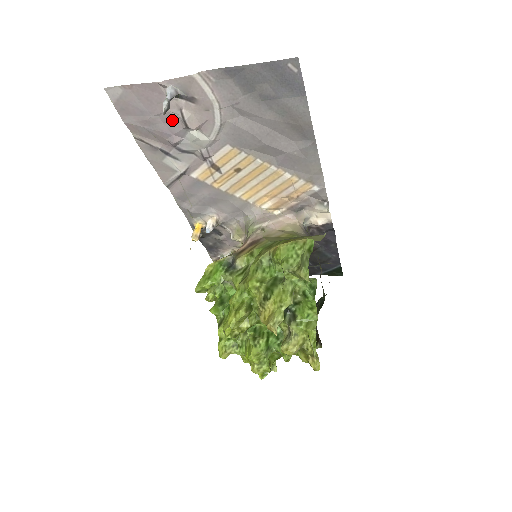
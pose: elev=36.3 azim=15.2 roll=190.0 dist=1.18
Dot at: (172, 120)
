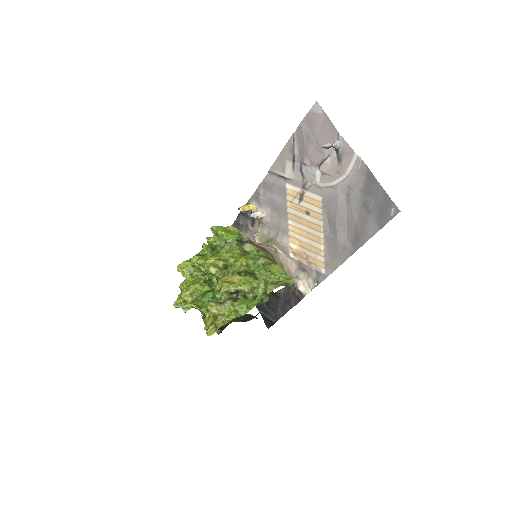
Dot at: (319, 153)
